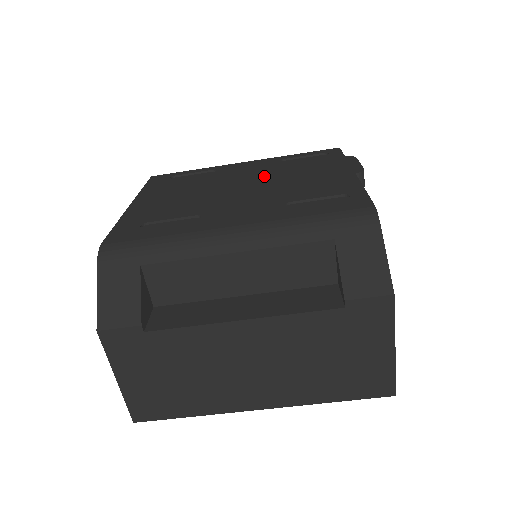
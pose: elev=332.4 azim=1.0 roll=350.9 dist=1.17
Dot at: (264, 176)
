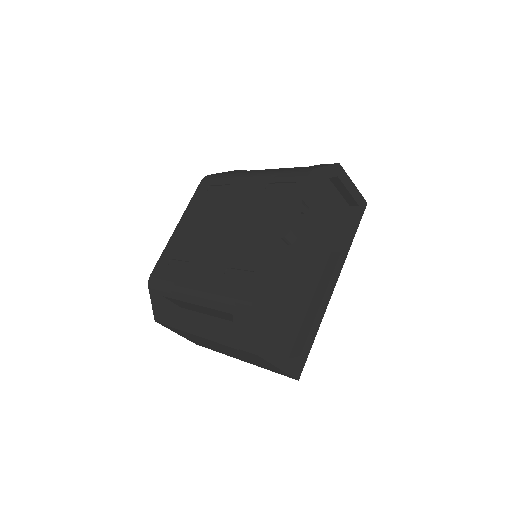
Dot at: (242, 214)
